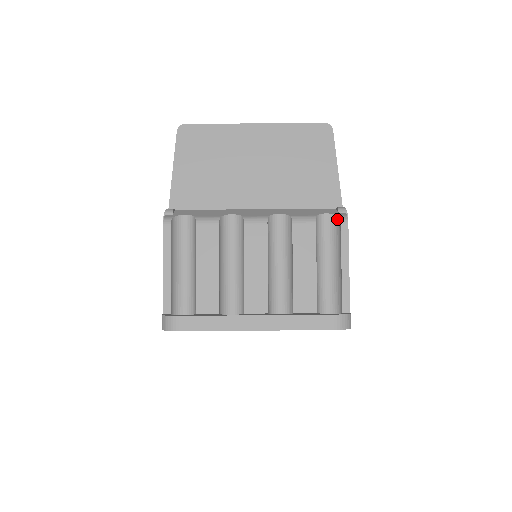
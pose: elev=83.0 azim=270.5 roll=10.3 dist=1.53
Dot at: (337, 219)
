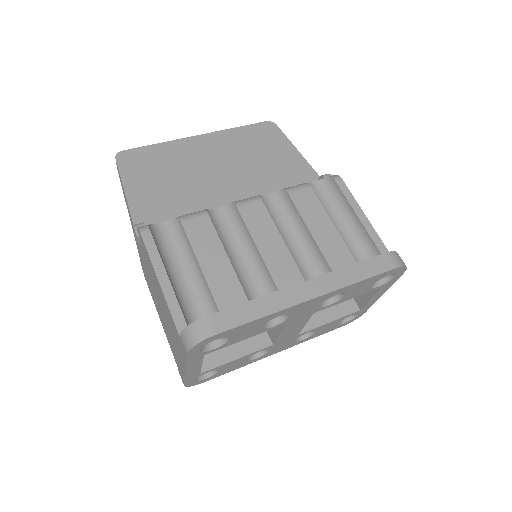
Dot at: (328, 181)
